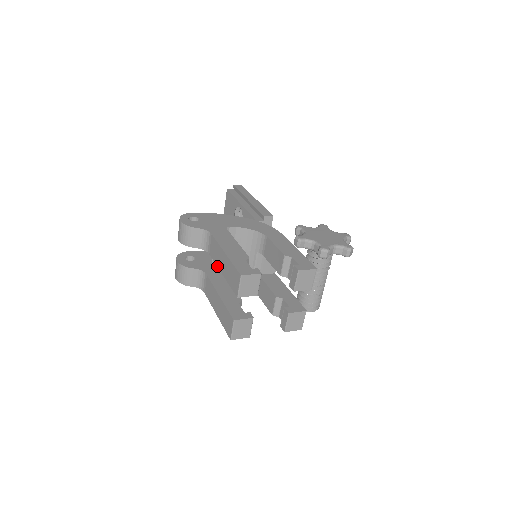
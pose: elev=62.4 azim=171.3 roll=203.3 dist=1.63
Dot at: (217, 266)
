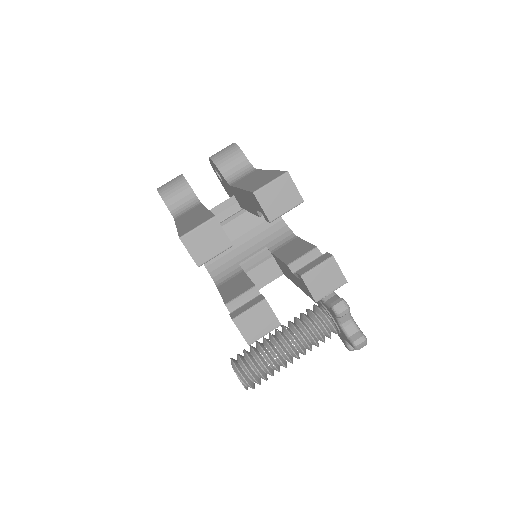
Dot at: (237, 186)
